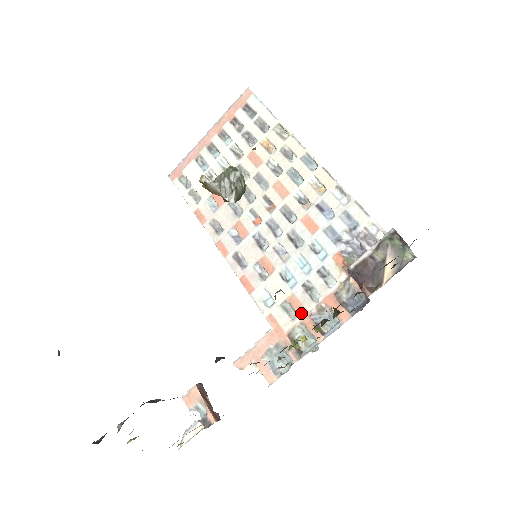
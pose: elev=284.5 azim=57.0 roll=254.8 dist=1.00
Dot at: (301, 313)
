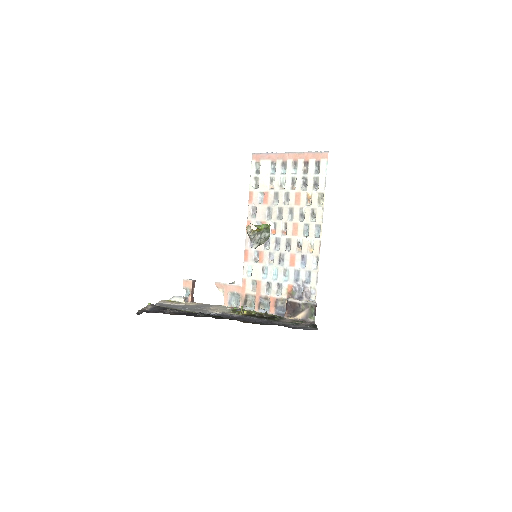
Dot at: (258, 292)
